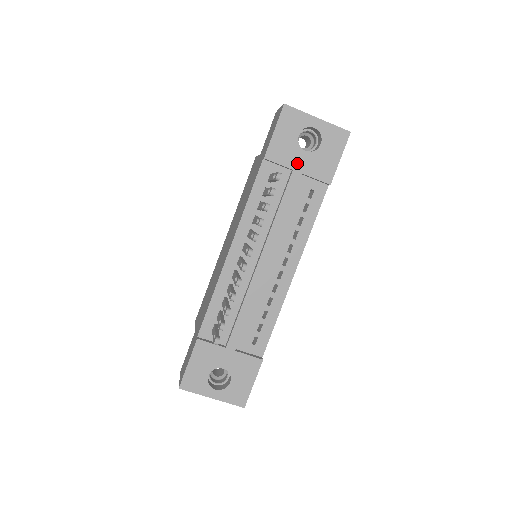
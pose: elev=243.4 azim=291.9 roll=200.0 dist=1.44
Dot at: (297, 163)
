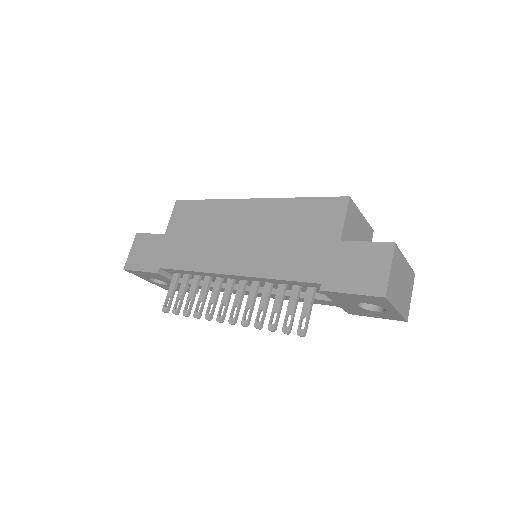
Dot at: (342, 303)
